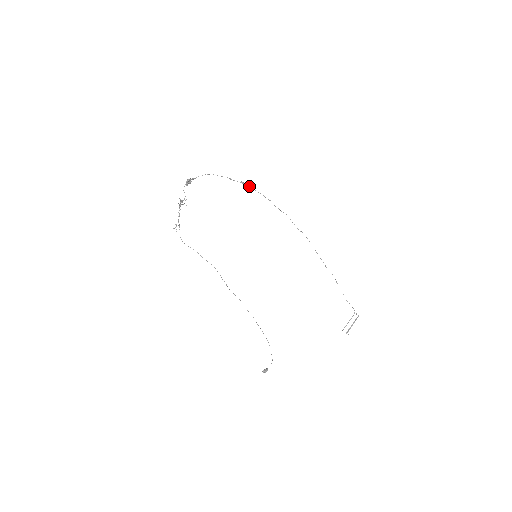
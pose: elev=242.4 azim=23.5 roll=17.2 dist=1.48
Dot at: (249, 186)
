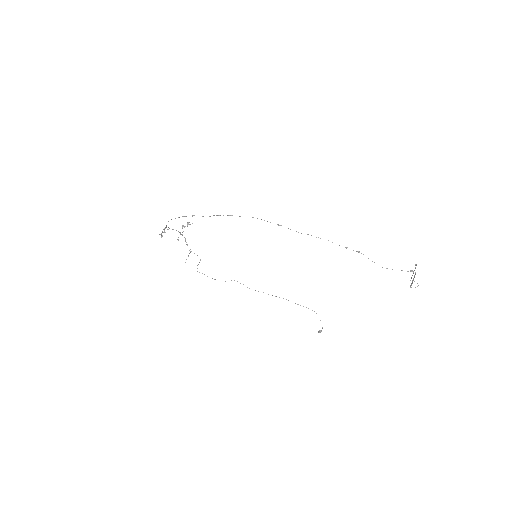
Dot at: occluded
